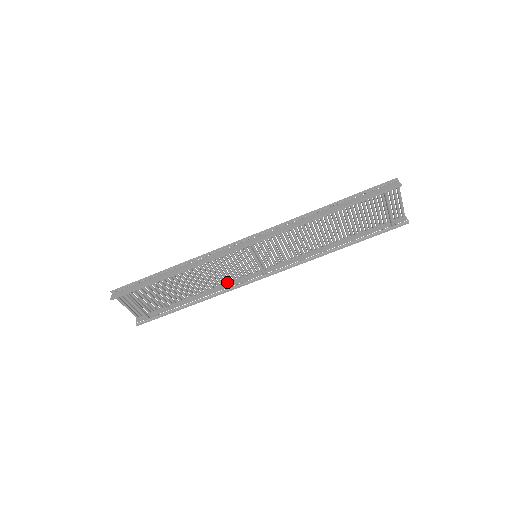
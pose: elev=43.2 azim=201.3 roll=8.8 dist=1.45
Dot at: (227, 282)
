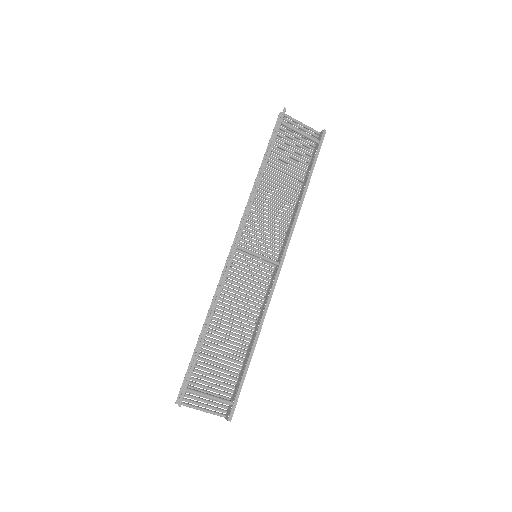
Dot at: (261, 303)
